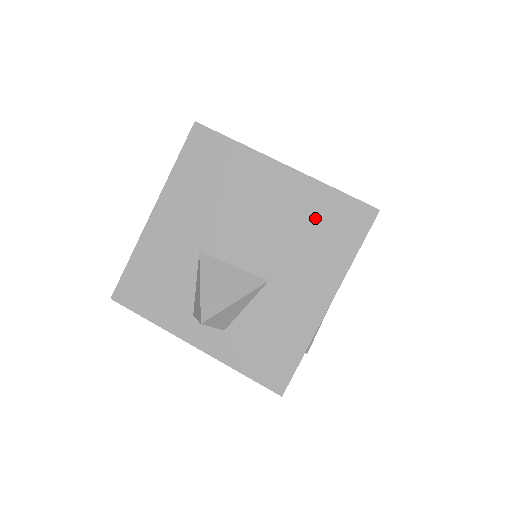
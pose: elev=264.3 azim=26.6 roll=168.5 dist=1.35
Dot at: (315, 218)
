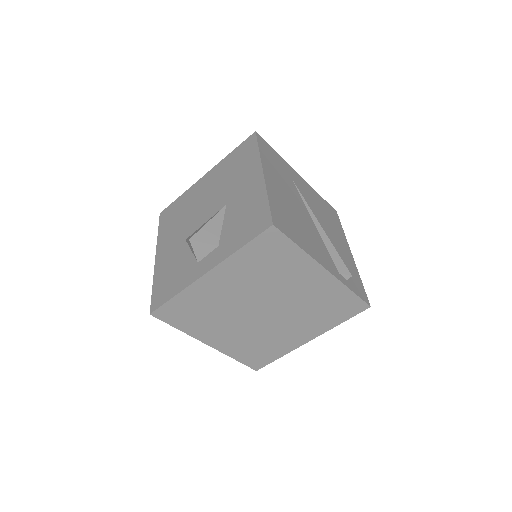
Dot at: (230, 166)
